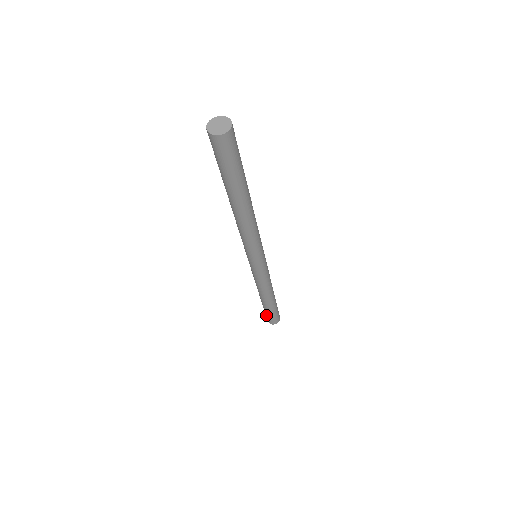
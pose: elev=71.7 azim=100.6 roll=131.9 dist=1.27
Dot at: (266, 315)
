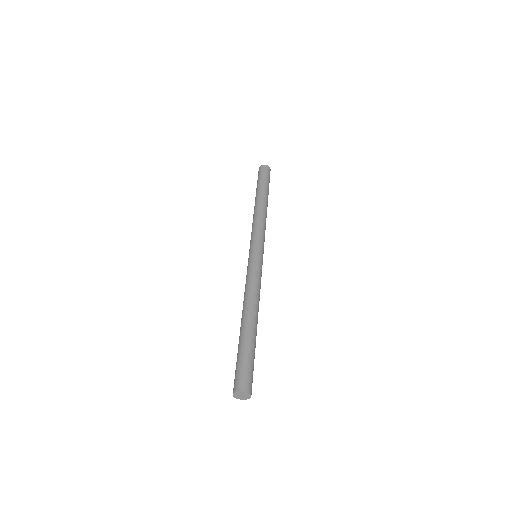
Dot at: occluded
